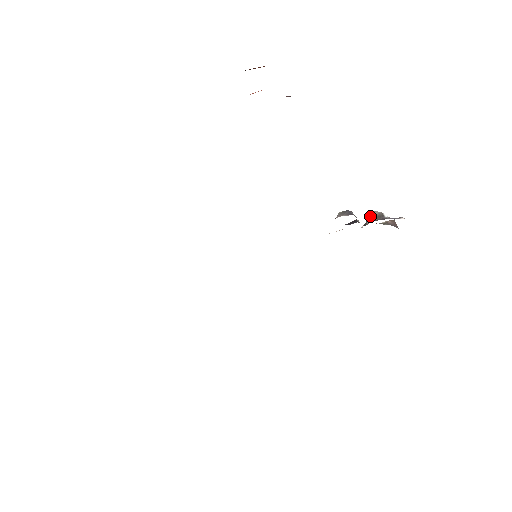
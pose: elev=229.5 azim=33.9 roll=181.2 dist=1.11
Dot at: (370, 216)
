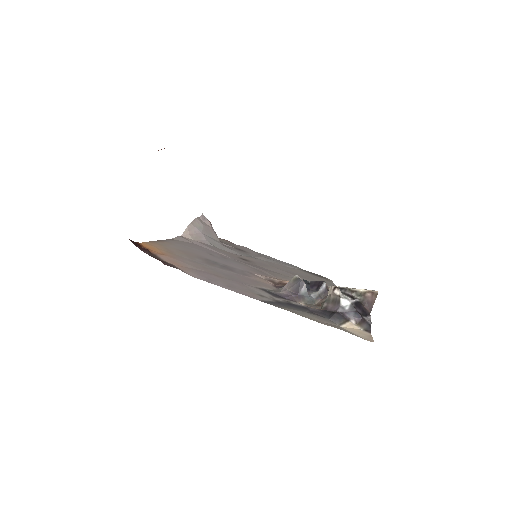
Dot at: (329, 292)
